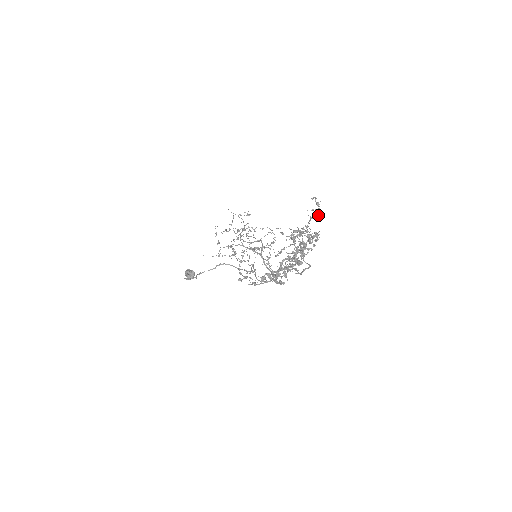
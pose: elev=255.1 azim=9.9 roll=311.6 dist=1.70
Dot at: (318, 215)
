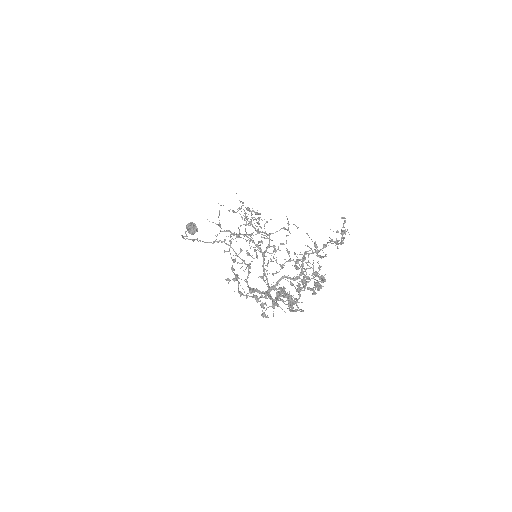
Dot at: (340, 242)
